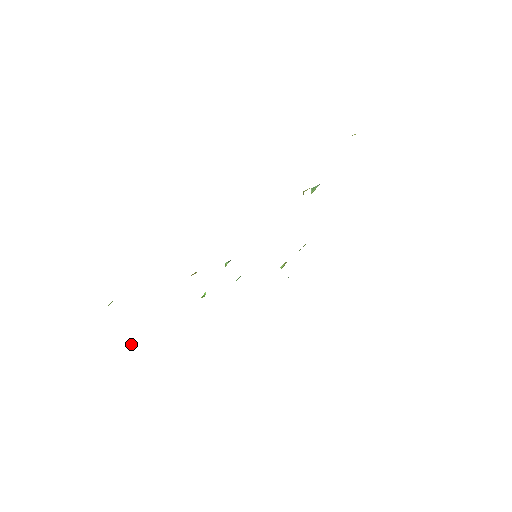
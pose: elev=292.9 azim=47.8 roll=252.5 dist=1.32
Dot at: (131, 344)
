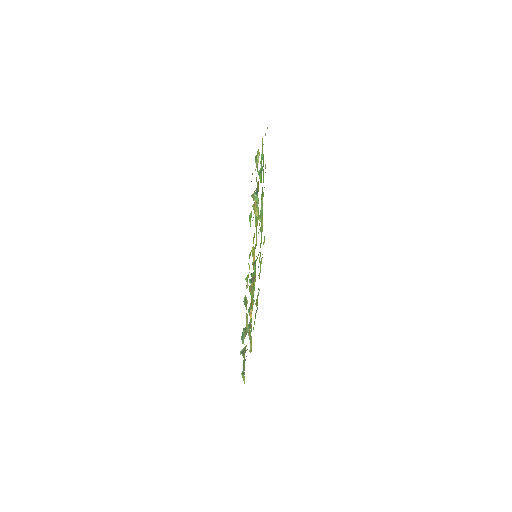
Dot at: occluded
